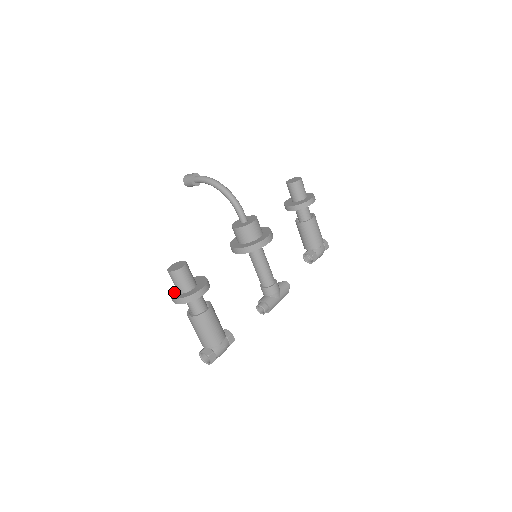
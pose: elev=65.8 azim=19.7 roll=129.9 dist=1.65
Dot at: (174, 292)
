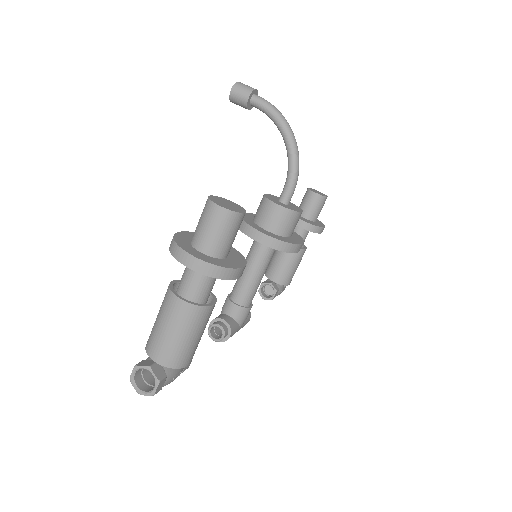
Dot at: (184, 242)
